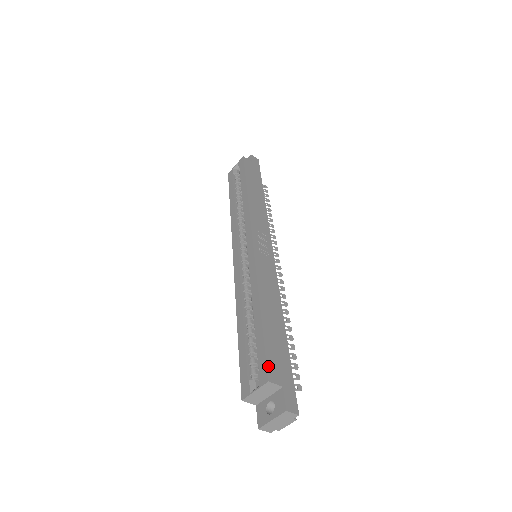
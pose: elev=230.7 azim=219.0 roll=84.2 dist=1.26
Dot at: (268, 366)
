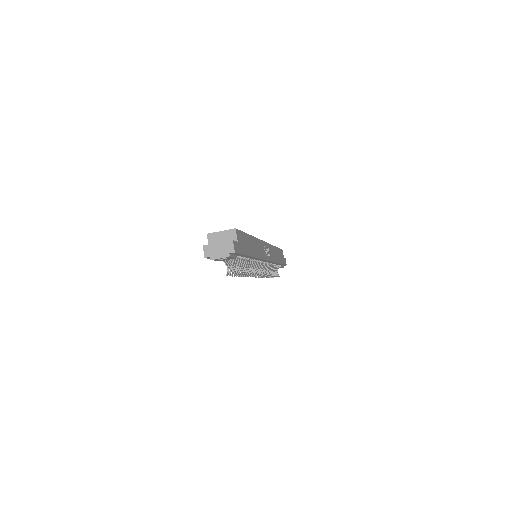
Dot at: (239, 231)
